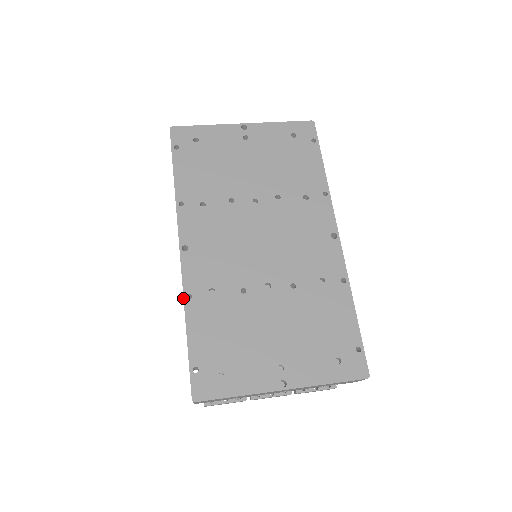
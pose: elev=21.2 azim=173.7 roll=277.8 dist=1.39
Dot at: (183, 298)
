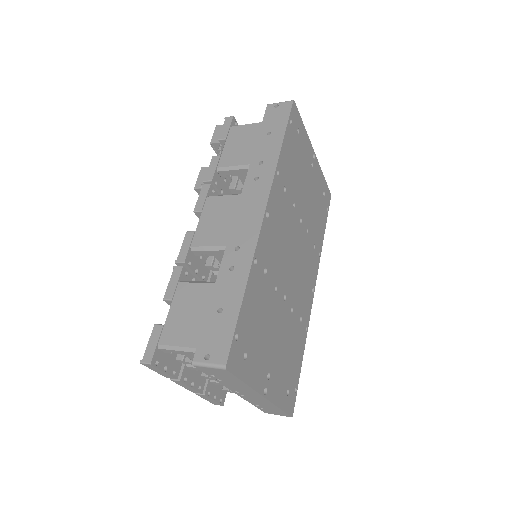
Dot at: (253, 259)
